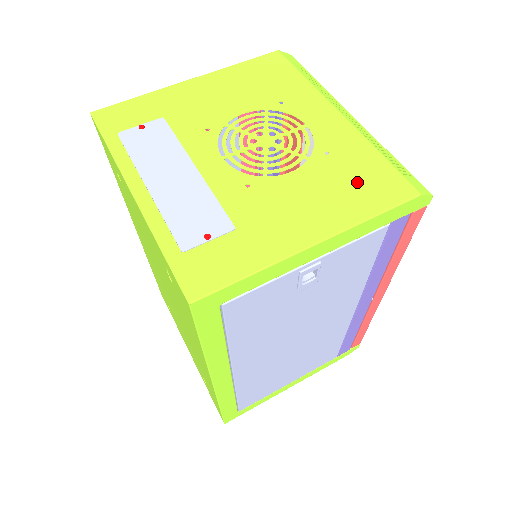
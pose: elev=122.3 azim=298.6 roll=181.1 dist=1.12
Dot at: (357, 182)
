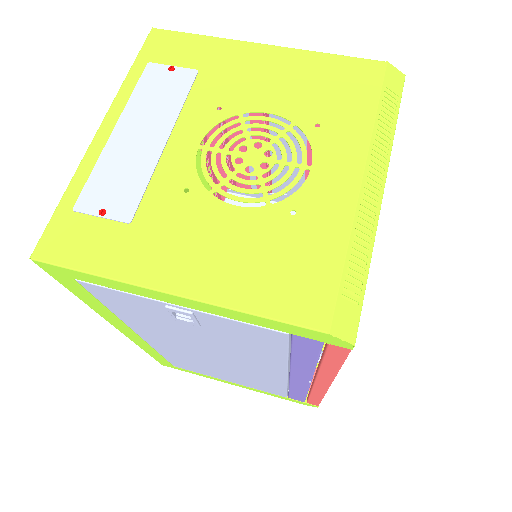
Dot at: (283, 266)
